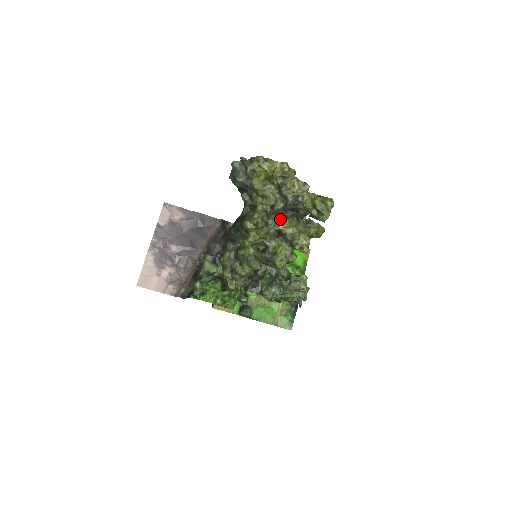
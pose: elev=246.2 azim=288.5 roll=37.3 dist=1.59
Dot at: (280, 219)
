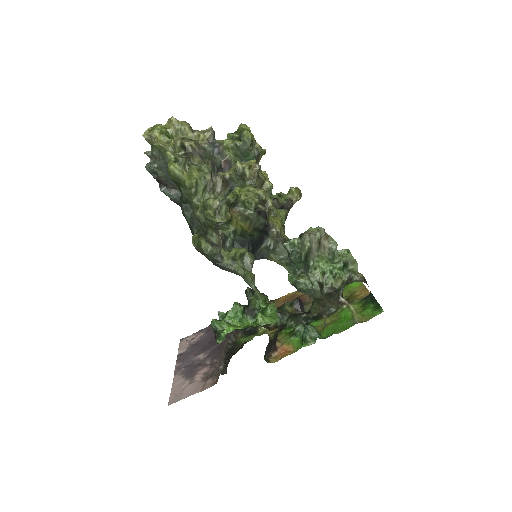
Dot at: (218, 173)
